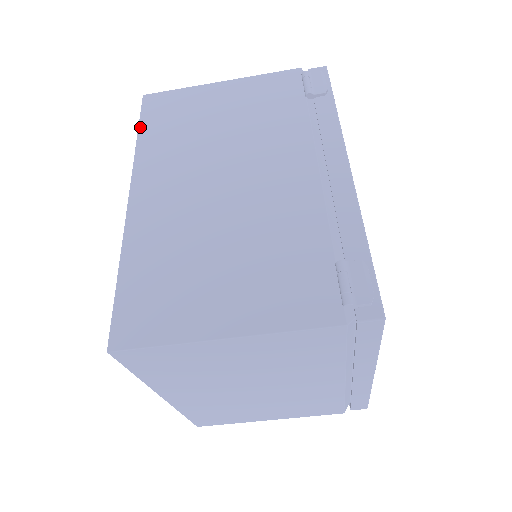
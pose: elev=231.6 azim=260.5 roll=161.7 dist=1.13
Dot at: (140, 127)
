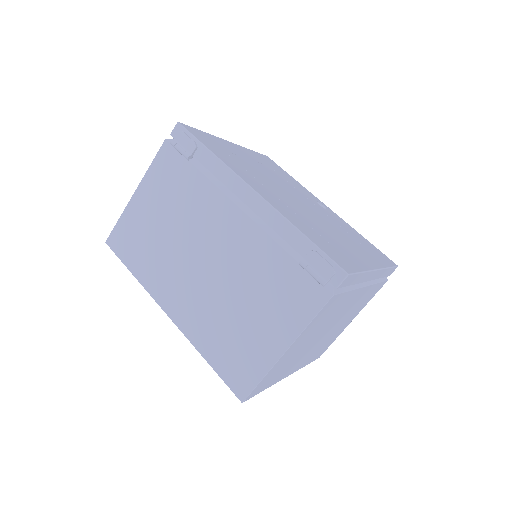
Dot at: (127, 266)
